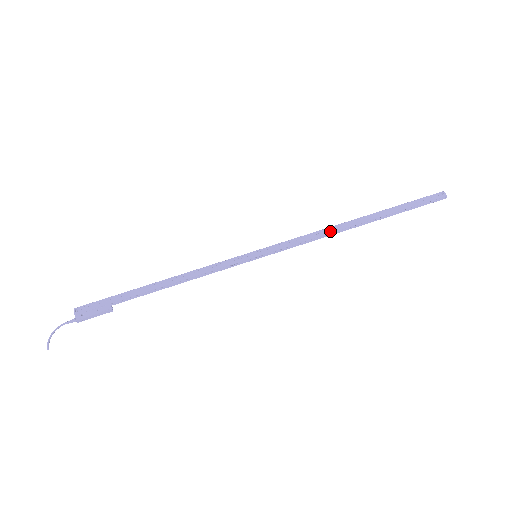
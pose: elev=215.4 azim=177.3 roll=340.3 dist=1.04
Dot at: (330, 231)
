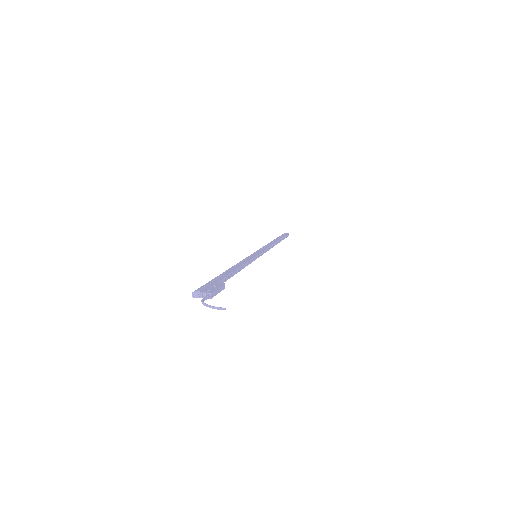
Dot at: (271, 244)
